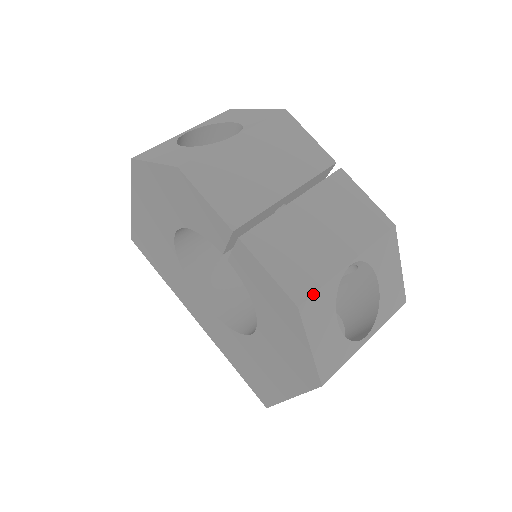
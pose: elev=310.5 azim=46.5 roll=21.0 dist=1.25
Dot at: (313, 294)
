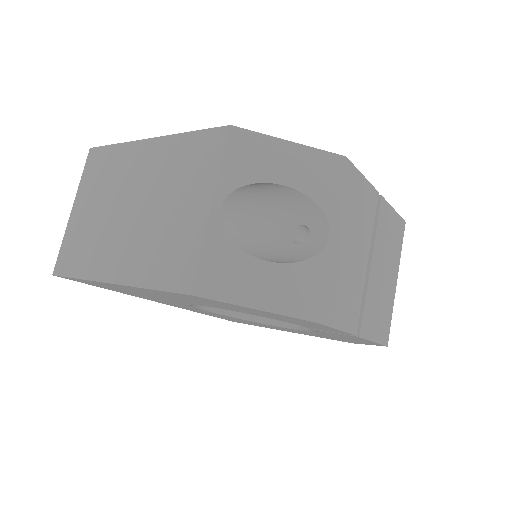
Dot at: occluded
